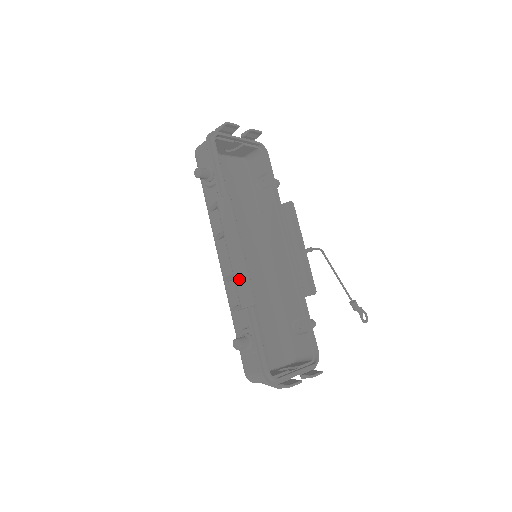
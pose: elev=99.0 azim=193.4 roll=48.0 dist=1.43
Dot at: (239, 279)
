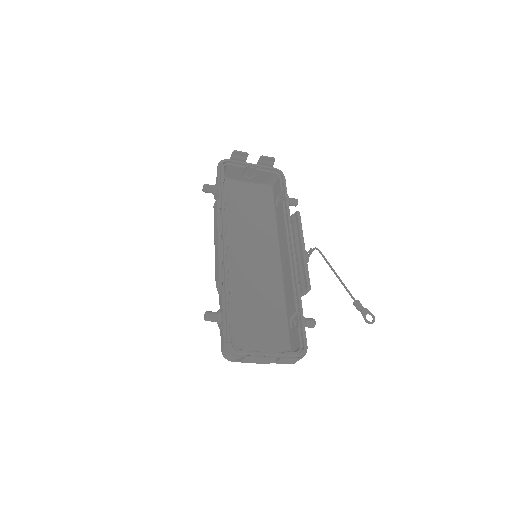
Dot at: (216, 262)
